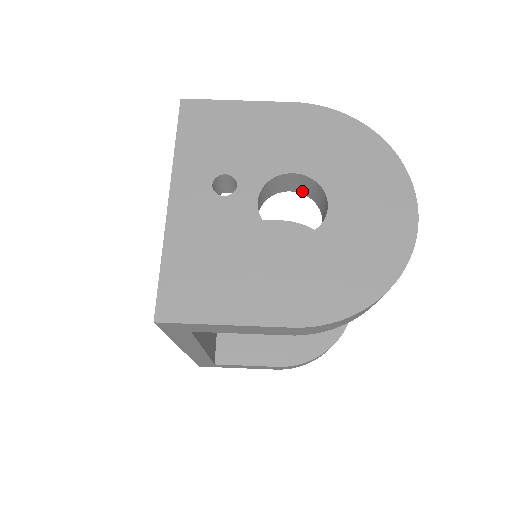
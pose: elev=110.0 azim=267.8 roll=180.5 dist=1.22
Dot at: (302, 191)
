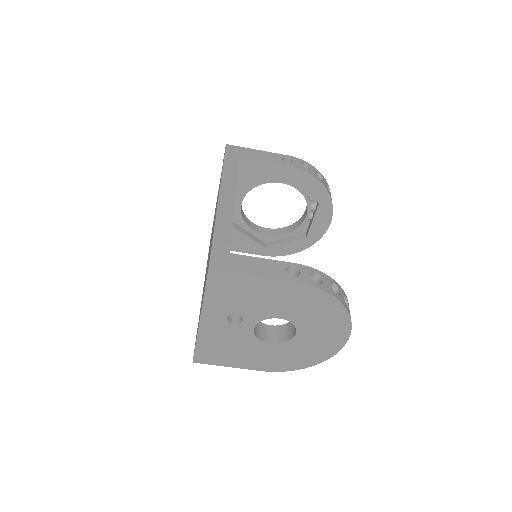
Dot at: occluded
